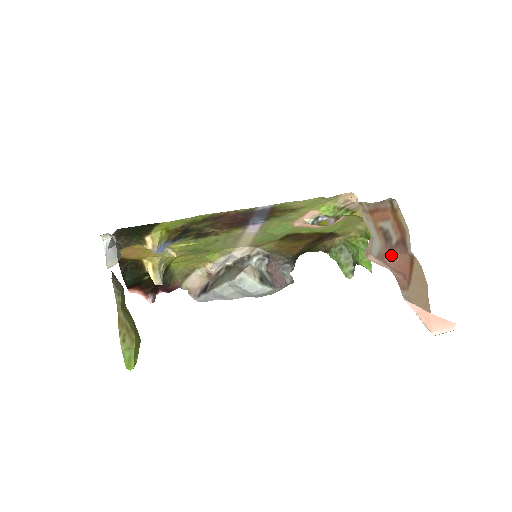
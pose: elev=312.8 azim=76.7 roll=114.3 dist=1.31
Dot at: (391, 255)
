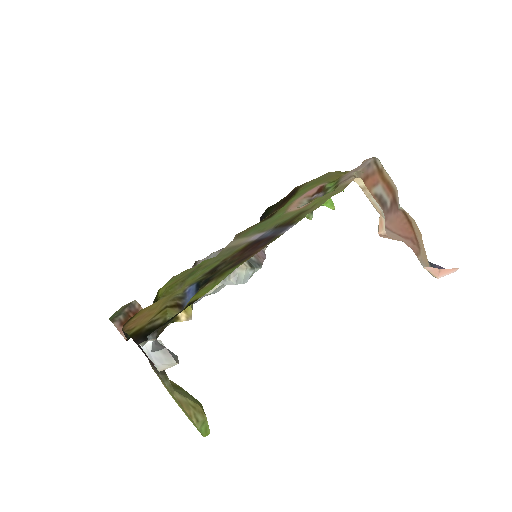
Dot at: (389, 218)
